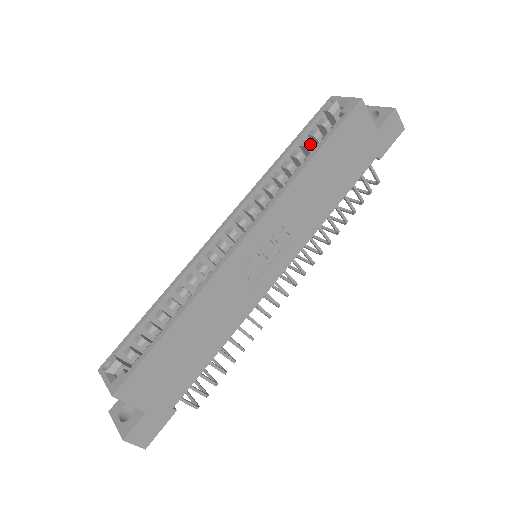
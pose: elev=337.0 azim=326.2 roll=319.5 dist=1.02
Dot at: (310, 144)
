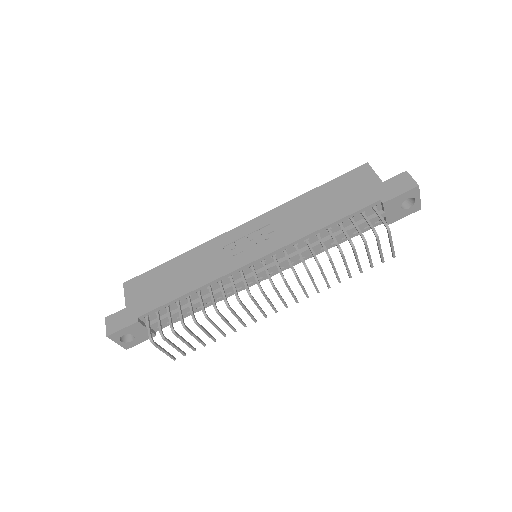
Dot at: occluded
